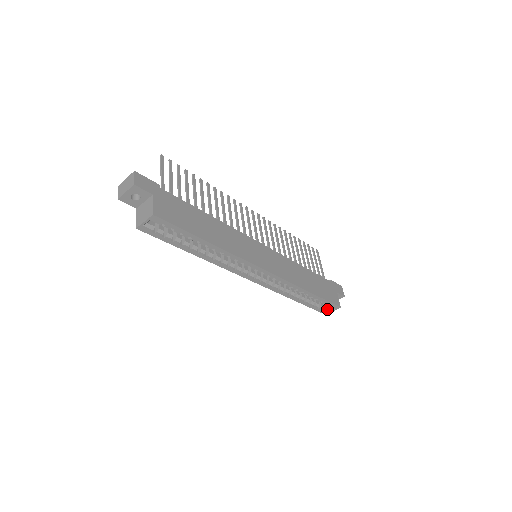
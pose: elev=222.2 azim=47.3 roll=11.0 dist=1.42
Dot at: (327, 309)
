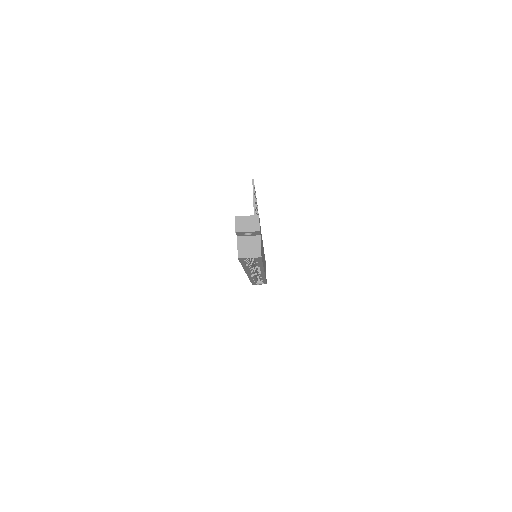
Dot at: (257, 283)
